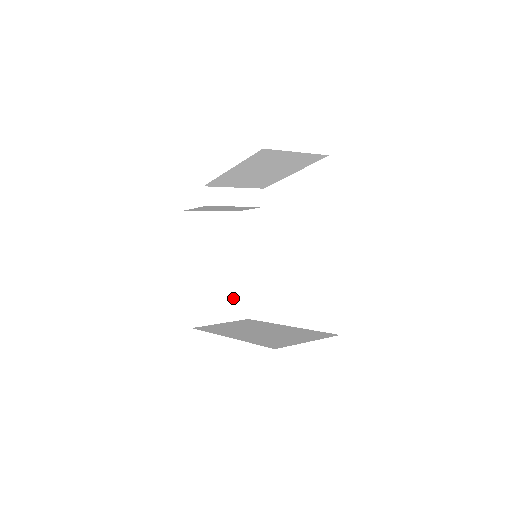
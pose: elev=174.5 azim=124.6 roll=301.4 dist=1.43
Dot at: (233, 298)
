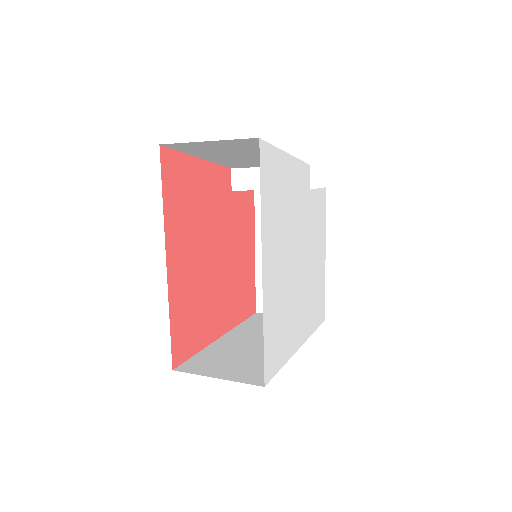
Dot at: occluded
